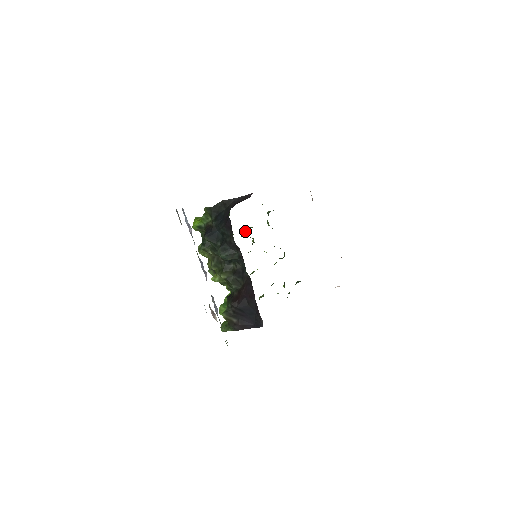
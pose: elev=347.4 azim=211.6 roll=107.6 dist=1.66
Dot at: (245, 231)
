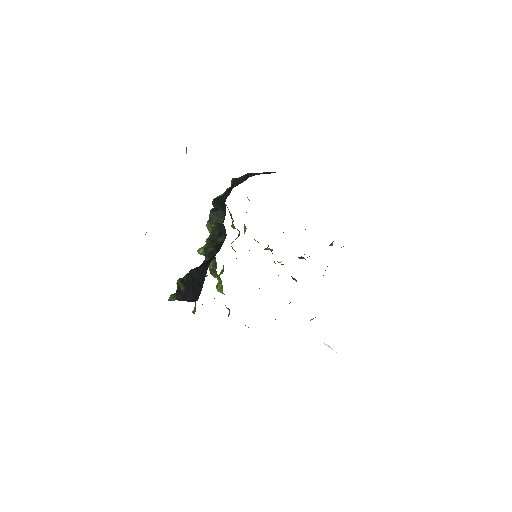
Dot at: occluded
